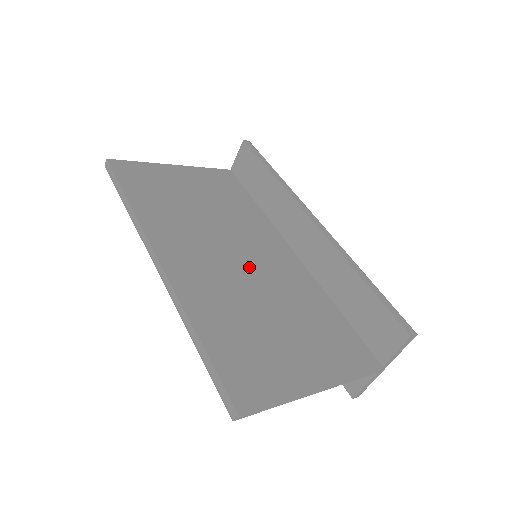
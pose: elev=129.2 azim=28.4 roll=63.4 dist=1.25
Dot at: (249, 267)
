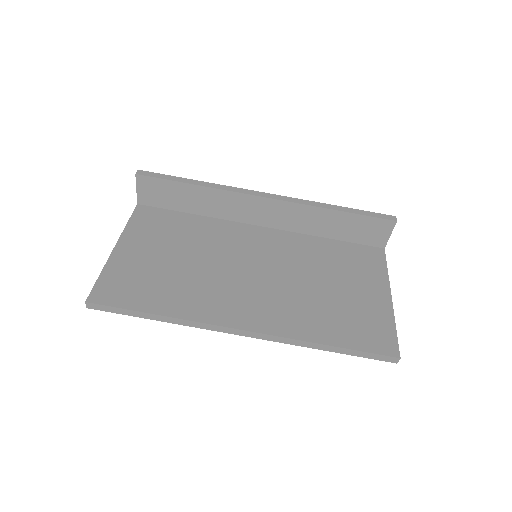
Dot at: (271, 270)
